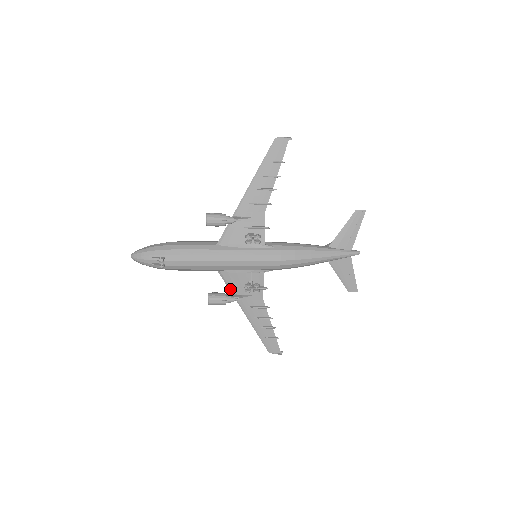
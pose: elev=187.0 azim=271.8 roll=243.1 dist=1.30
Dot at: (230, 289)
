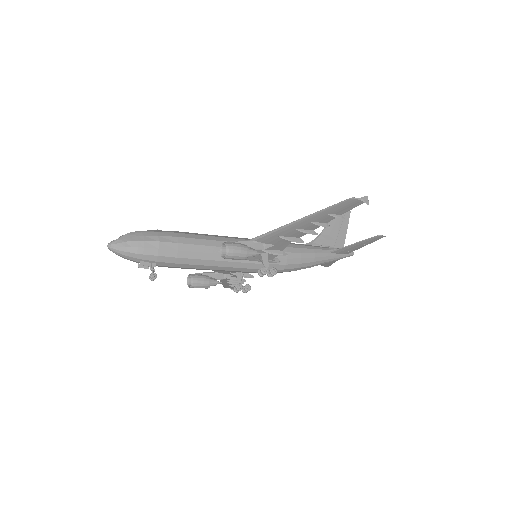
Dot at: occluded
